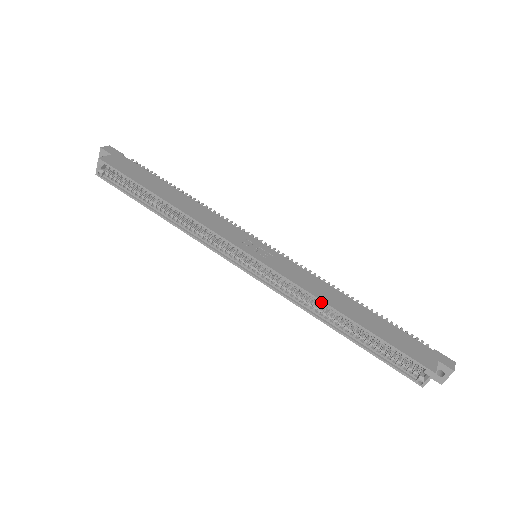
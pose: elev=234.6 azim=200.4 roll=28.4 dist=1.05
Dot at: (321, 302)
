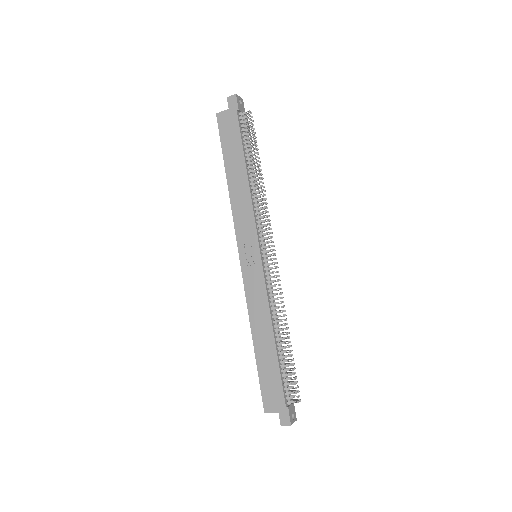
Dot at: (250, 320)
